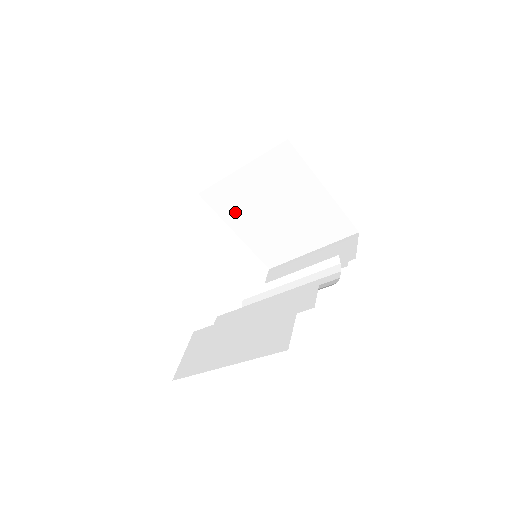
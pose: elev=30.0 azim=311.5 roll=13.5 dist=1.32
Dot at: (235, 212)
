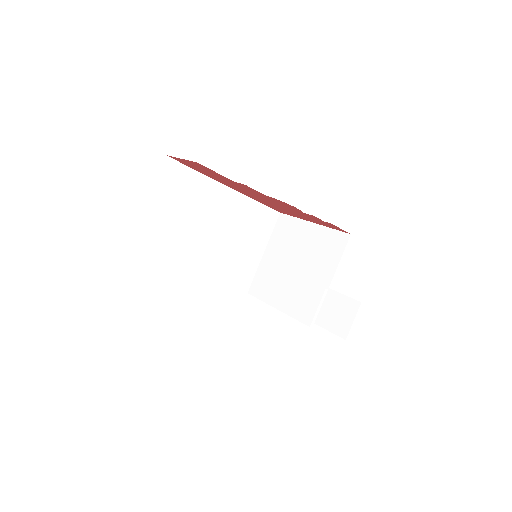
Dot at: (271, 289)
